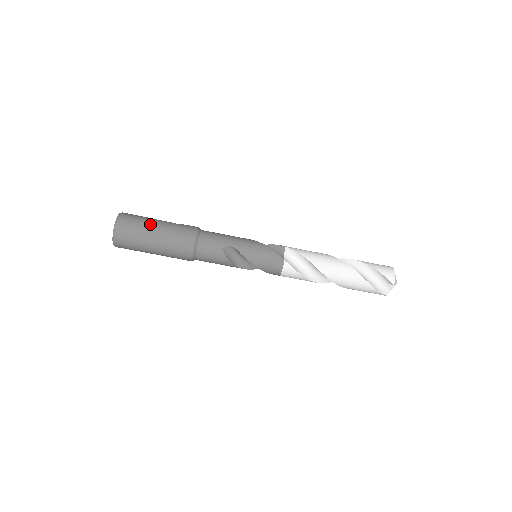
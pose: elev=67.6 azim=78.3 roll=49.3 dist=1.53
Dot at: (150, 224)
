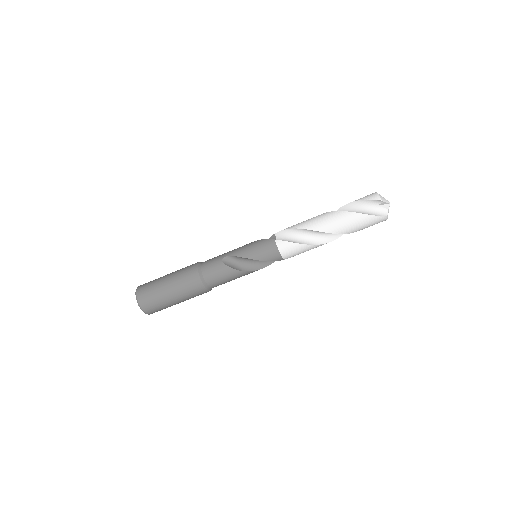
Dot at: (161, 278)
